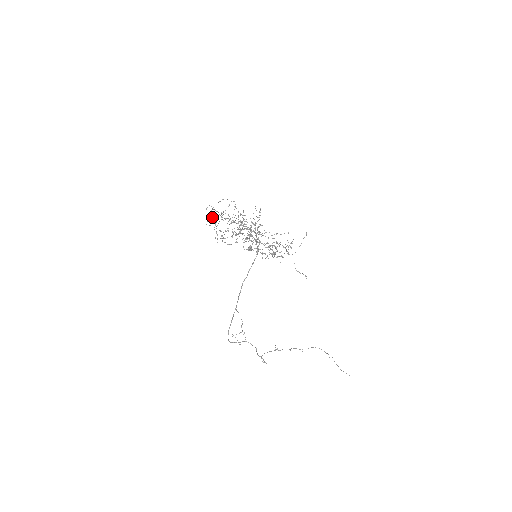
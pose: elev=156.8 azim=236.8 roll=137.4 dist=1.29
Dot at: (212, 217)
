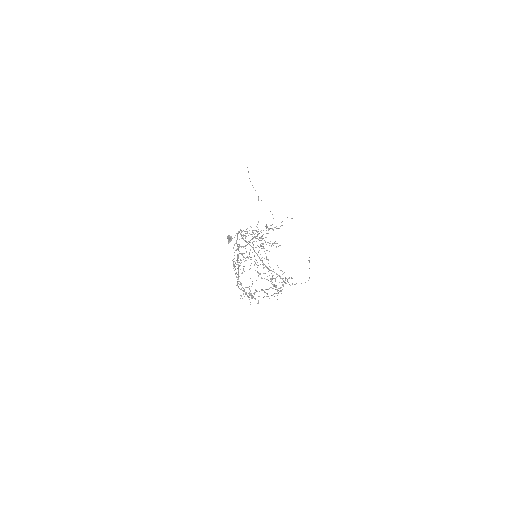
Dot at: (248, 296)
